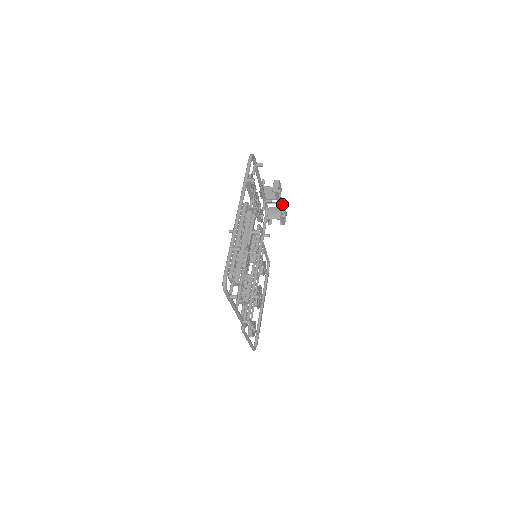
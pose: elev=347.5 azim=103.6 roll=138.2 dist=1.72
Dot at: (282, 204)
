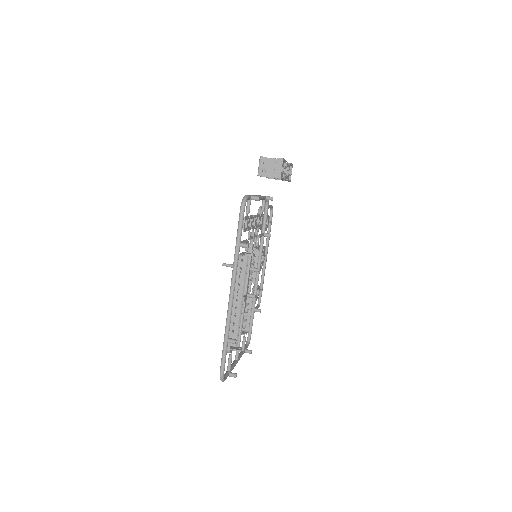
Dot at: occluded
